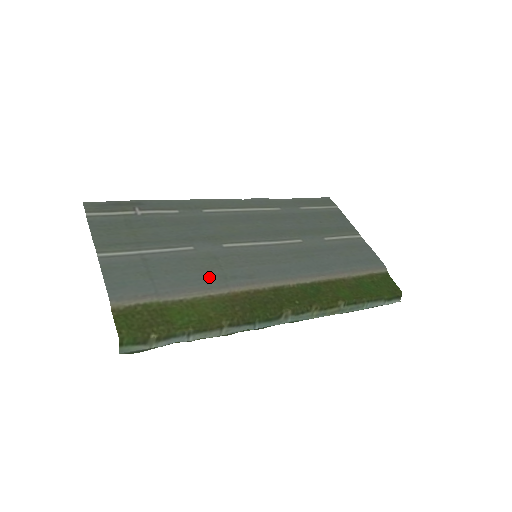
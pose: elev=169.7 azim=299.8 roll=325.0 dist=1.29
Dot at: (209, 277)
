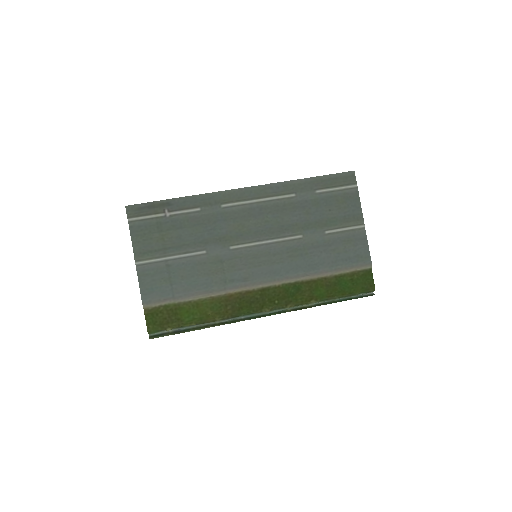
Dot at: (213, 281)
